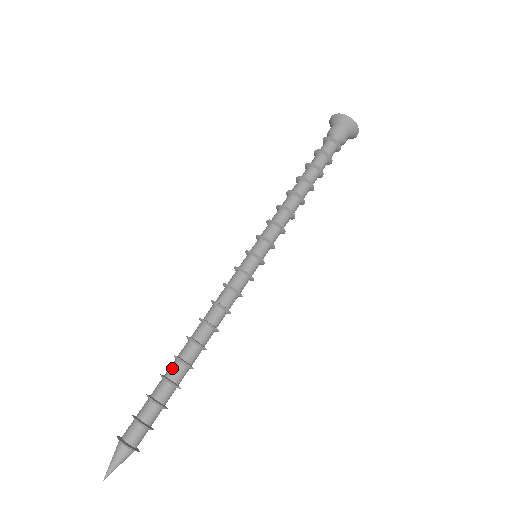
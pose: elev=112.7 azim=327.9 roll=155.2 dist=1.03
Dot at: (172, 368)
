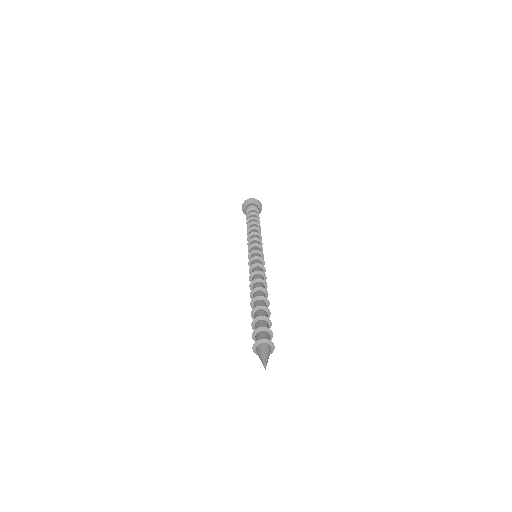
Dot at: (254, 307)
